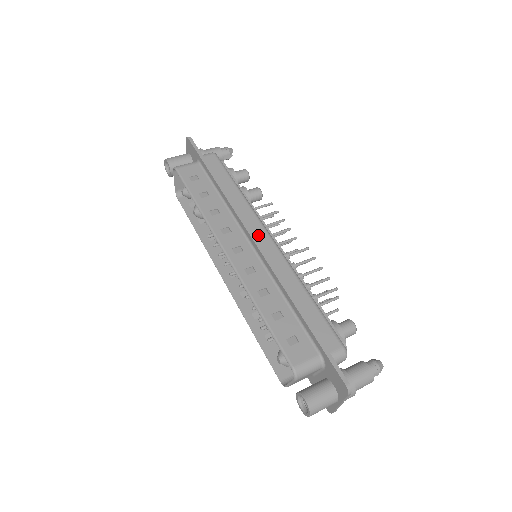
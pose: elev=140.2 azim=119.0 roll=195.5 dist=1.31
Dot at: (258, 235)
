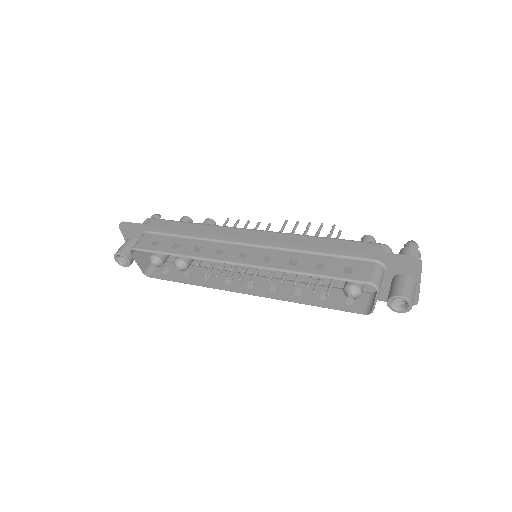
Dot at: (247, 235)
